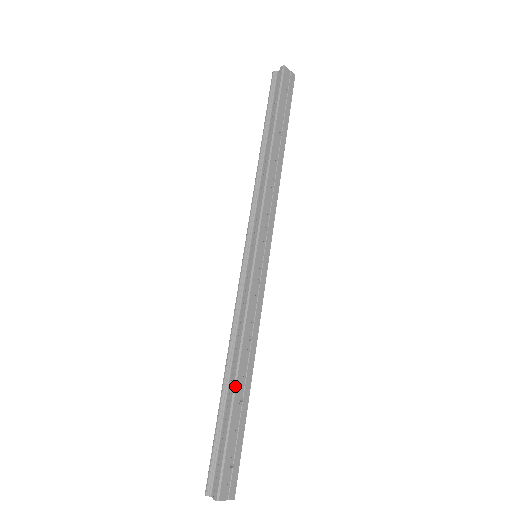
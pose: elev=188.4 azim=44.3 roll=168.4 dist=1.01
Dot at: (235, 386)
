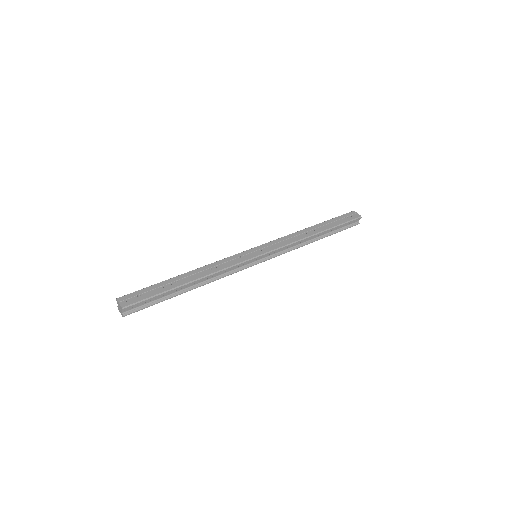
Dot at: (180, 275)
